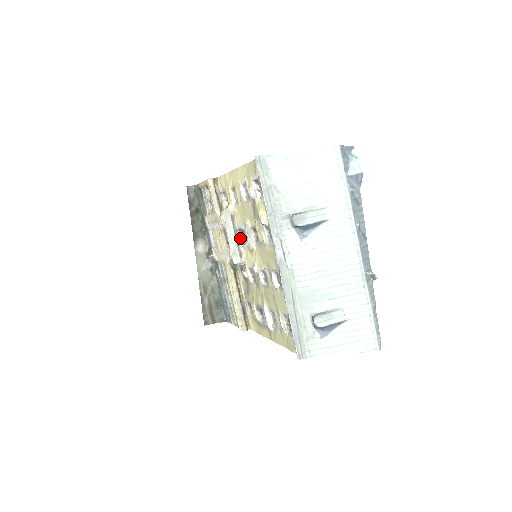
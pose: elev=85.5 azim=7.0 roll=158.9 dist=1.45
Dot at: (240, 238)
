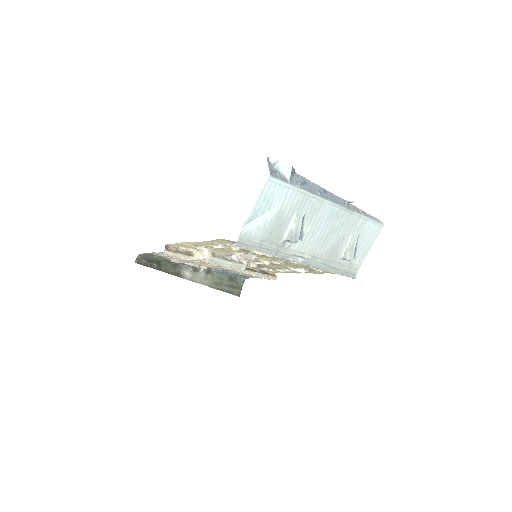
Dot at: (228, 256)
